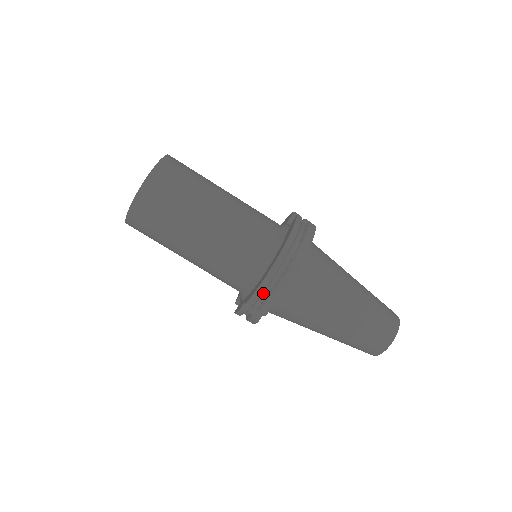
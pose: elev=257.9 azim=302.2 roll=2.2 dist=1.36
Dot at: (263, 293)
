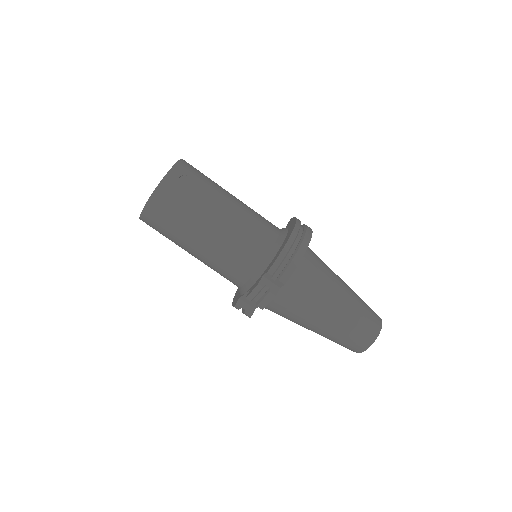
Dot at: (284, 260)
